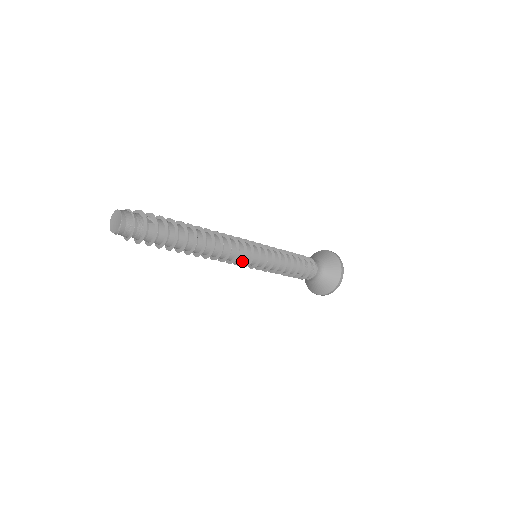
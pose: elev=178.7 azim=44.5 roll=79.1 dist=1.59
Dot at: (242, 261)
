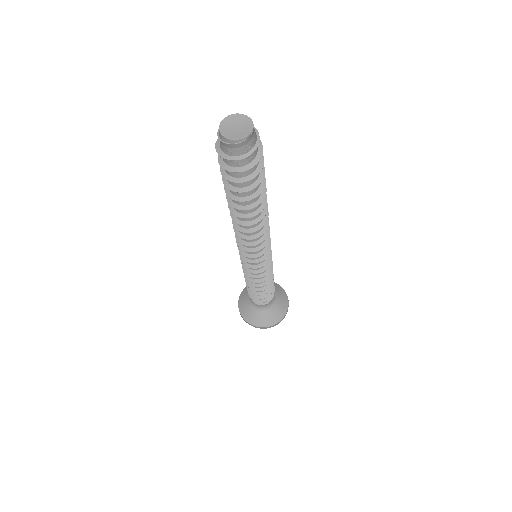
Dot at: (262, 253)
